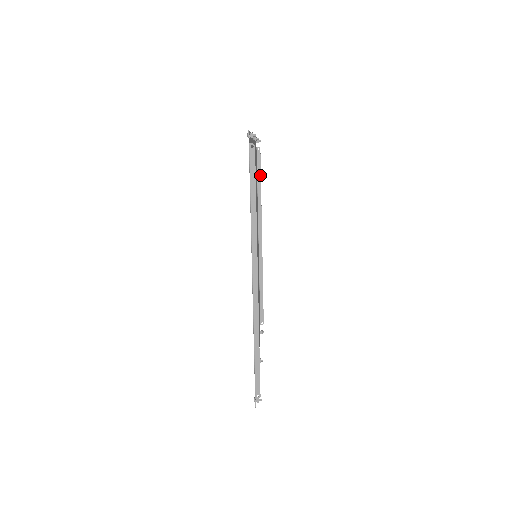
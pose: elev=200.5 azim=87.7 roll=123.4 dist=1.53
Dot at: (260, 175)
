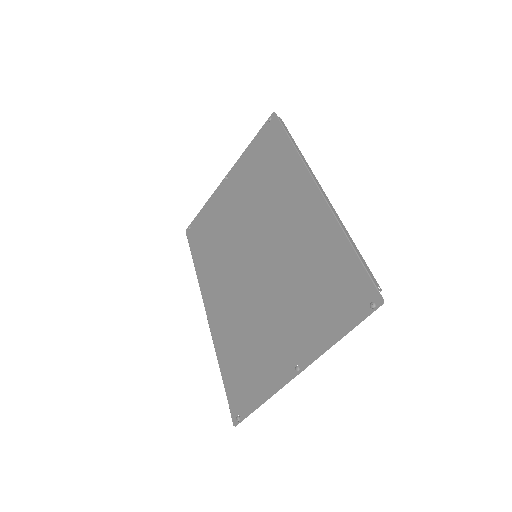
Dot at: occluded
